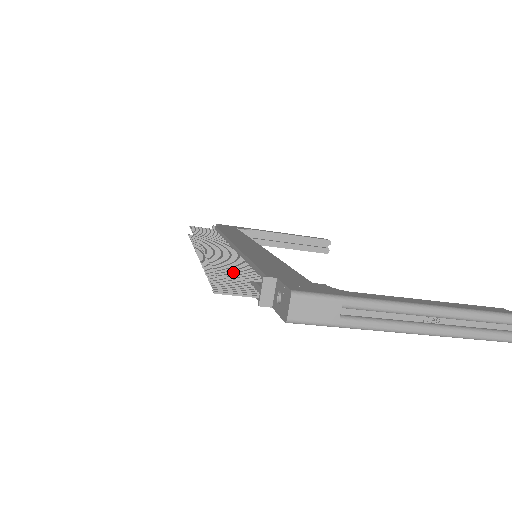
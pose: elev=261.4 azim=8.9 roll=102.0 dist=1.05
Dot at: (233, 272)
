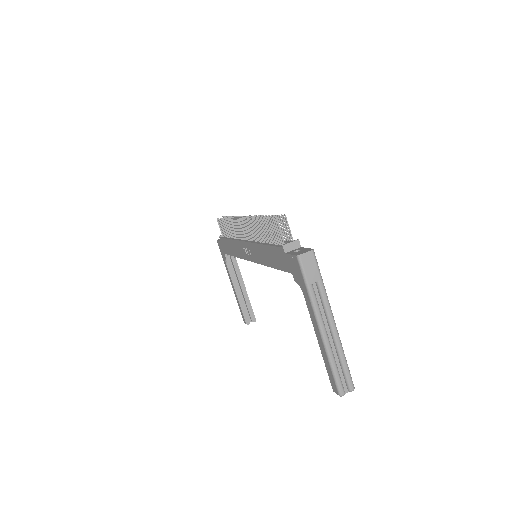
Dot at: (284, 226)
